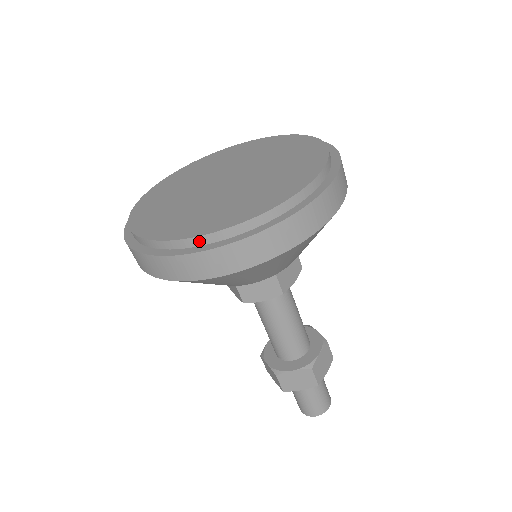
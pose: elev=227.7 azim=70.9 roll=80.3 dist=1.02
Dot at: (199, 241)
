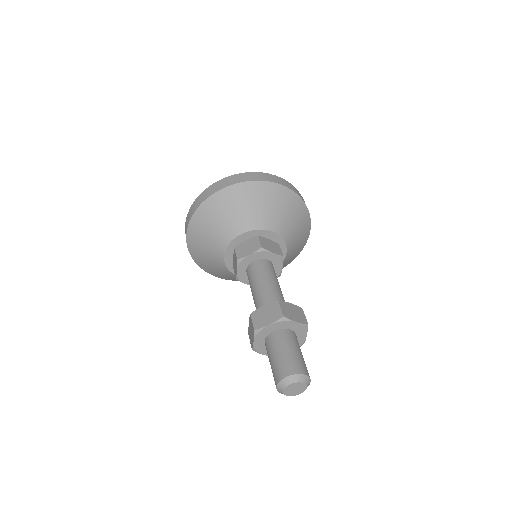
Dot at: occluded
